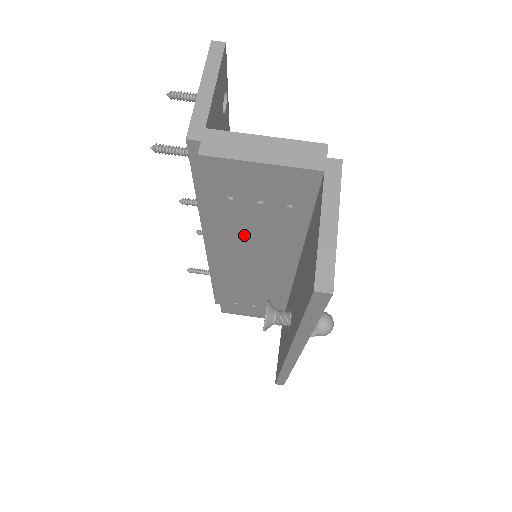
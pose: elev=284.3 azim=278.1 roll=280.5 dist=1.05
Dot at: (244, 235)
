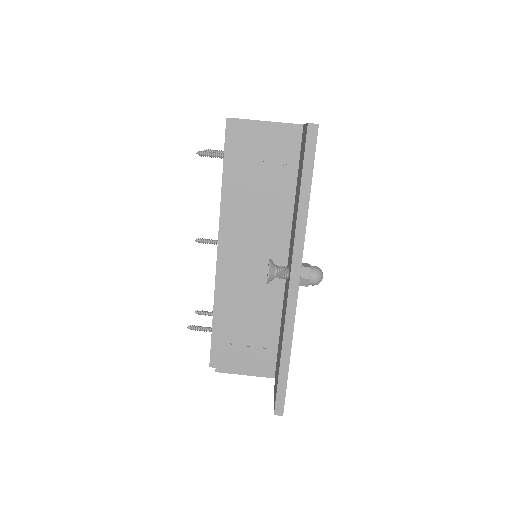
Dot at: (252, 208)
